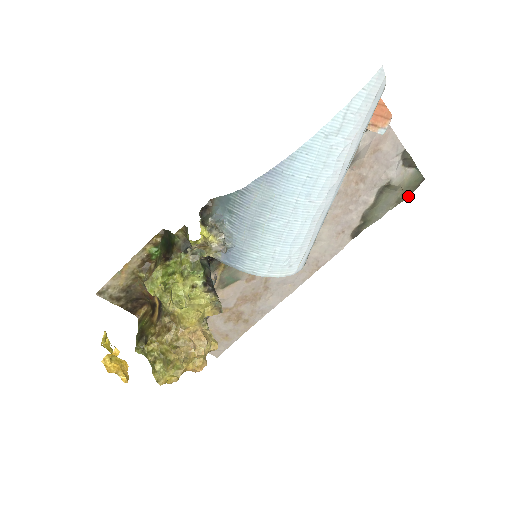
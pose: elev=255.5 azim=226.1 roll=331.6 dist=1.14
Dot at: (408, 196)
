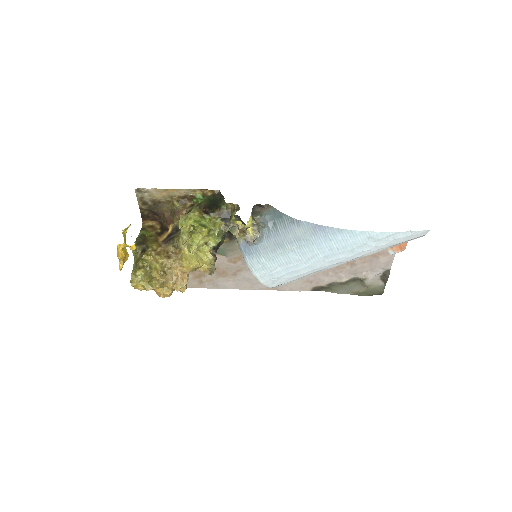
Dot at: (366, 295)
